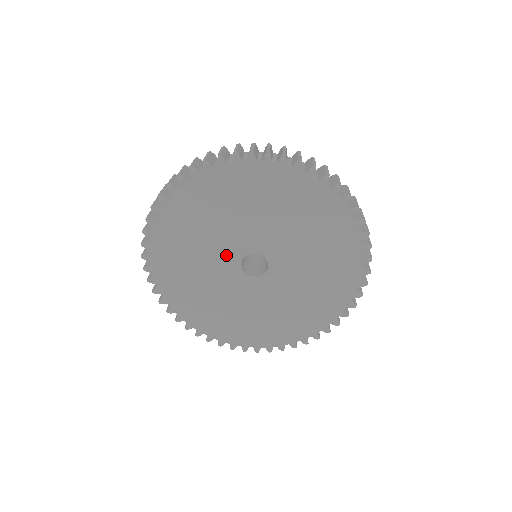
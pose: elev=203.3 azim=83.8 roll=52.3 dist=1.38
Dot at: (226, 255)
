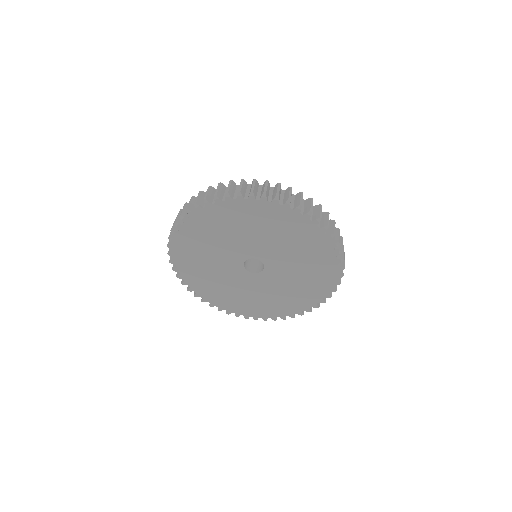
Dot at: (231, 260)
